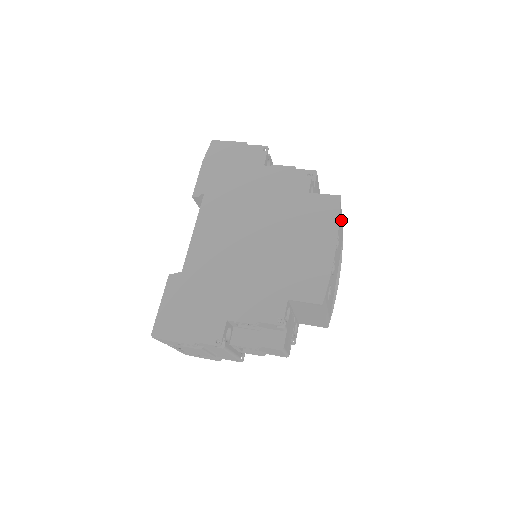
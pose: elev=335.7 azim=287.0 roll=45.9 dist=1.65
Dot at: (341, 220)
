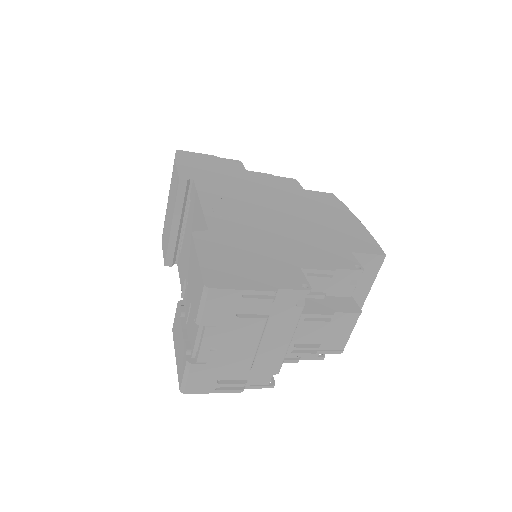
Dot at: occluded
